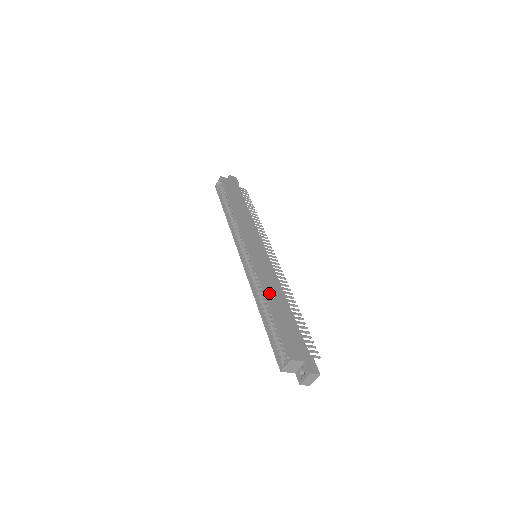
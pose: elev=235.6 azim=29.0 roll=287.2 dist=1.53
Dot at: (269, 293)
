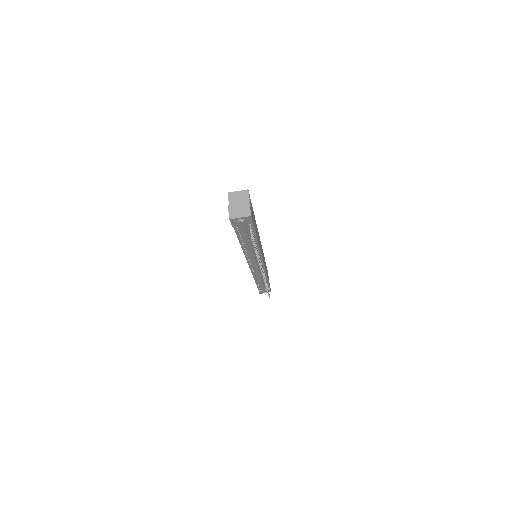
Dot at: occluded
